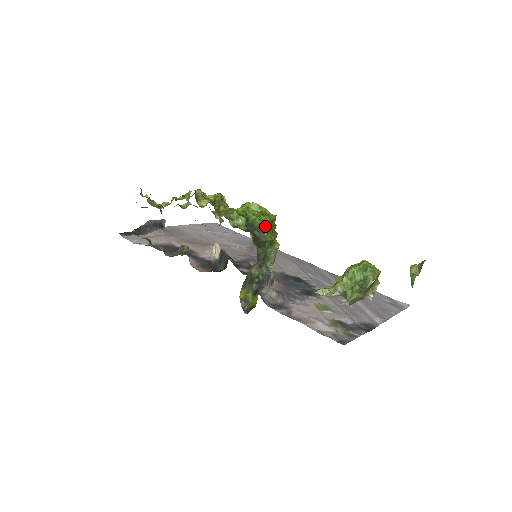
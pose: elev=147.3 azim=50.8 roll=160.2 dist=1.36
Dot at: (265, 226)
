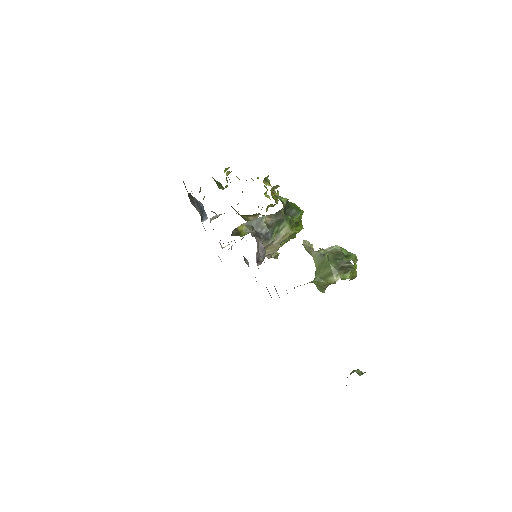
Dot at: (297, 212)
